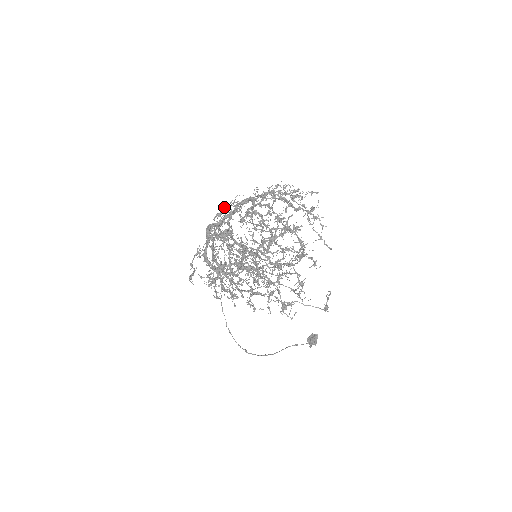
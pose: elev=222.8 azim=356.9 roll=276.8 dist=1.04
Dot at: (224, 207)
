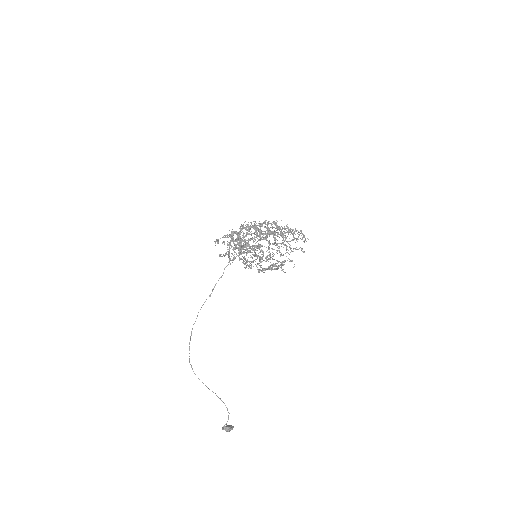
Dot at: occluded
